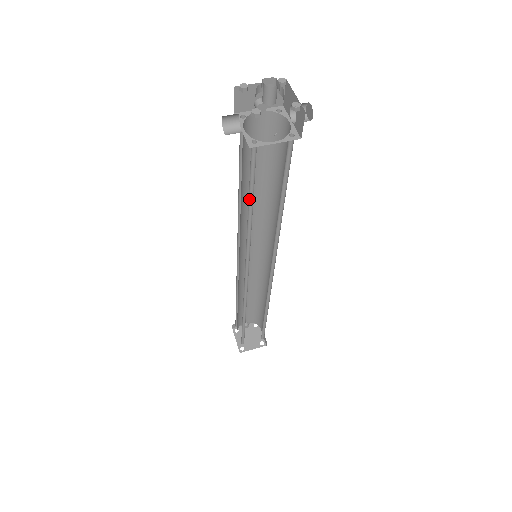
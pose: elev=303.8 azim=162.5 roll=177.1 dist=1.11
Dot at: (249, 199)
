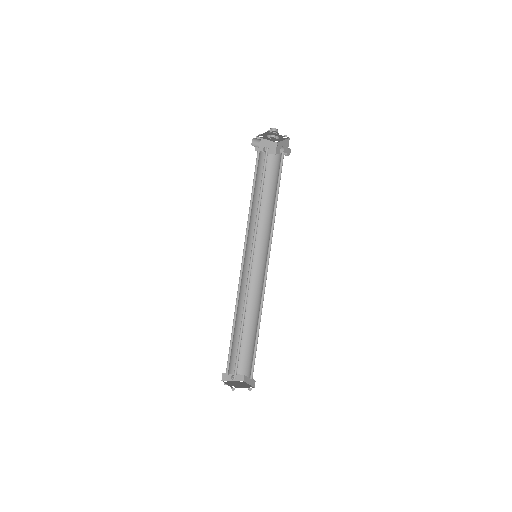
Dot at: (261, 187)
